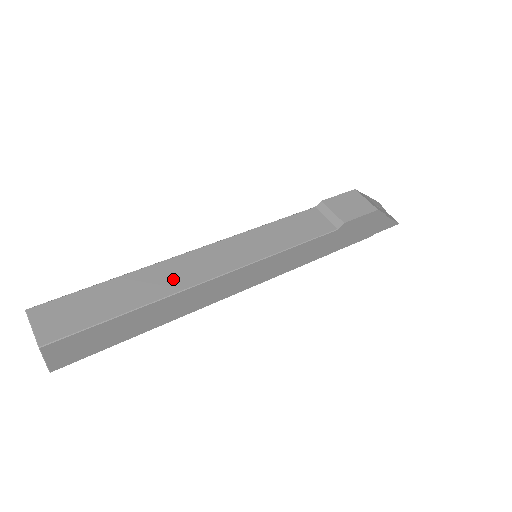
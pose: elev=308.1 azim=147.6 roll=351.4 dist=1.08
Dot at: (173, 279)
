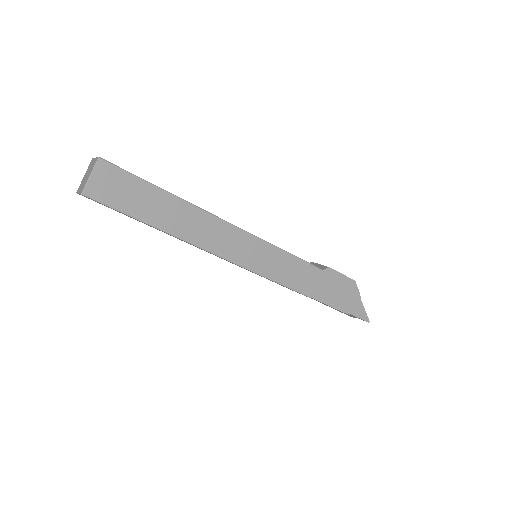
Dot at: occluded
